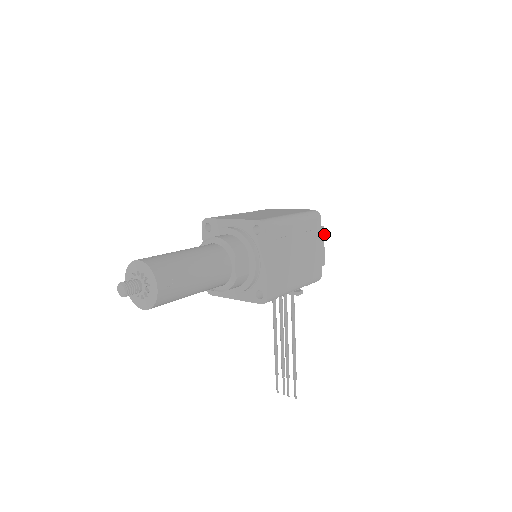
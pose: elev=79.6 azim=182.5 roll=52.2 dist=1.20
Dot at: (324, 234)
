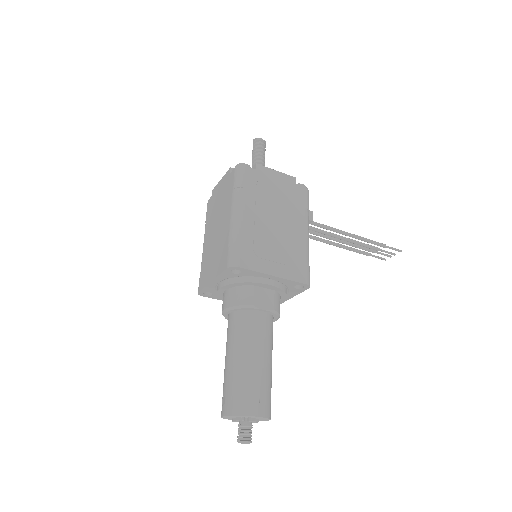
Dot at: (259, 140)
